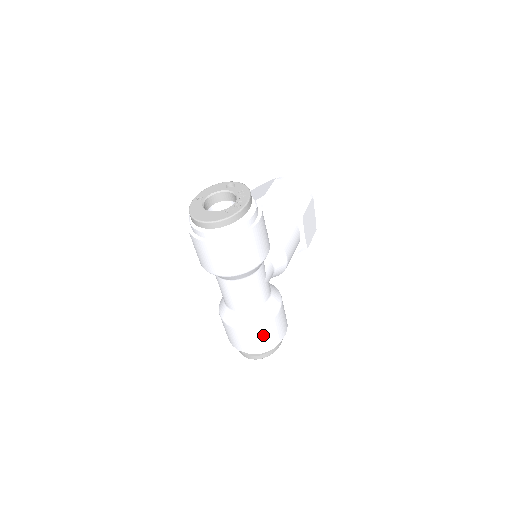
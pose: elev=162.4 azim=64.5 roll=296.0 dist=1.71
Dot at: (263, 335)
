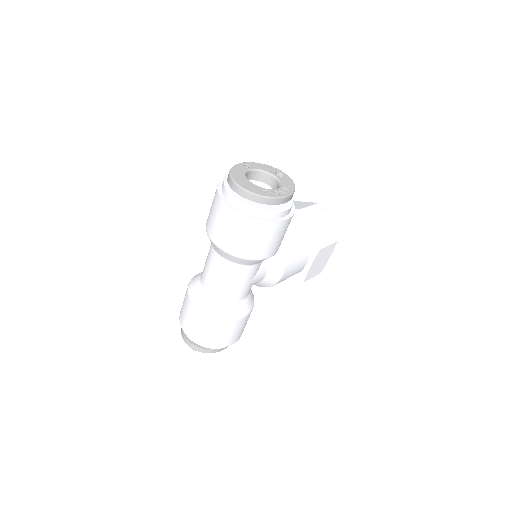
Dot at: (215, 329)
